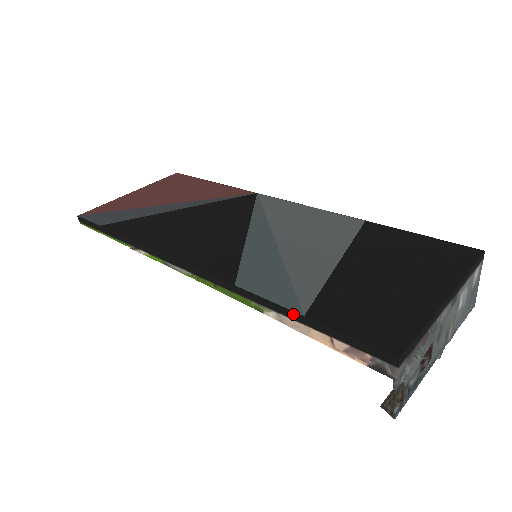
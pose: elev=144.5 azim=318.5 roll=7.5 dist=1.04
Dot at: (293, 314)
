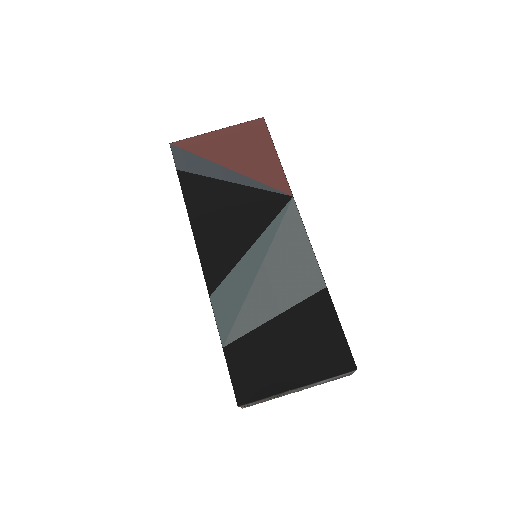
Dot at: (221, 341)
